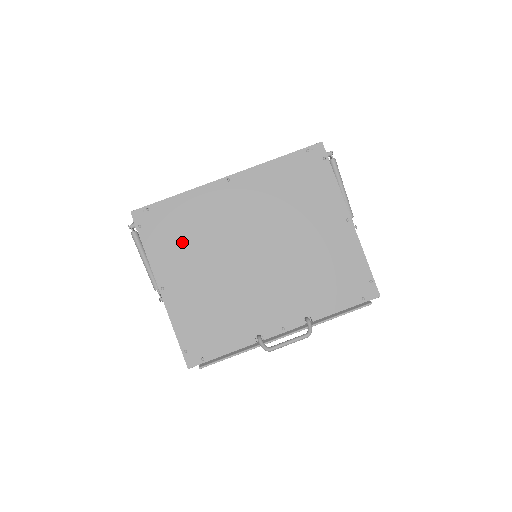
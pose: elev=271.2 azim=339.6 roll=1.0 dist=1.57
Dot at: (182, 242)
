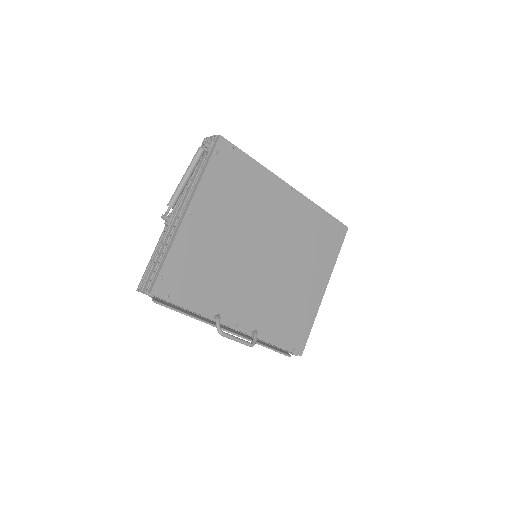
Dot at: (232, 196)
